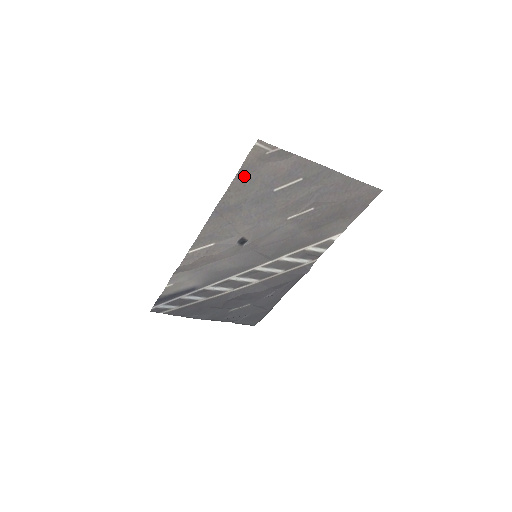
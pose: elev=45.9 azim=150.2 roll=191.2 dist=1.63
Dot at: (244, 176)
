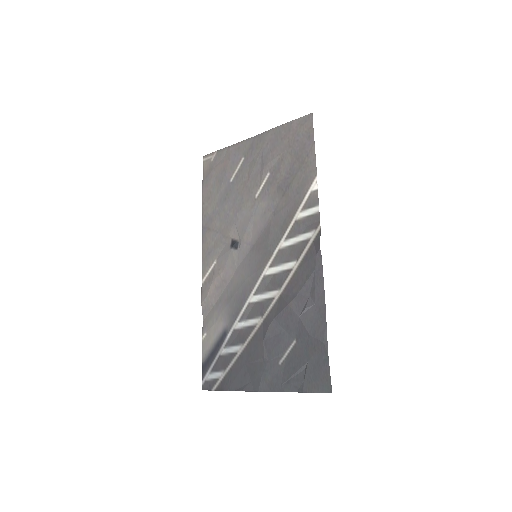
Dot at: (207, 186)
